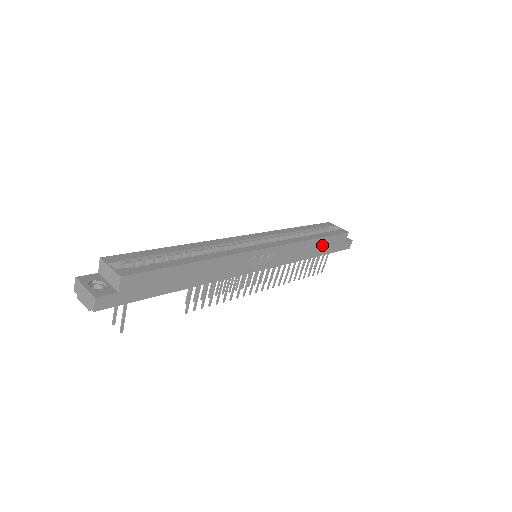
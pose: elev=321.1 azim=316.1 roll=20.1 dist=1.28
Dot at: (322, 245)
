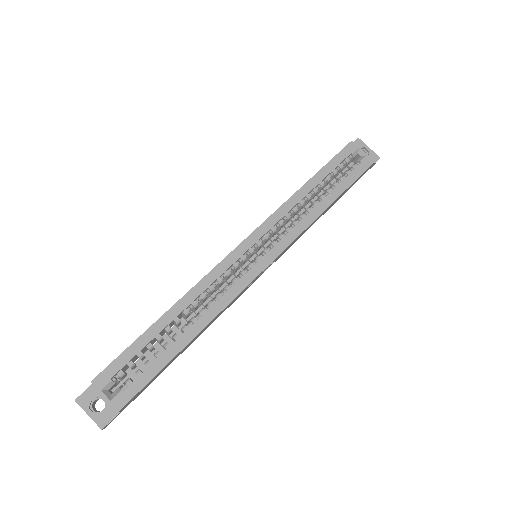
Dot at: (338, 198)
